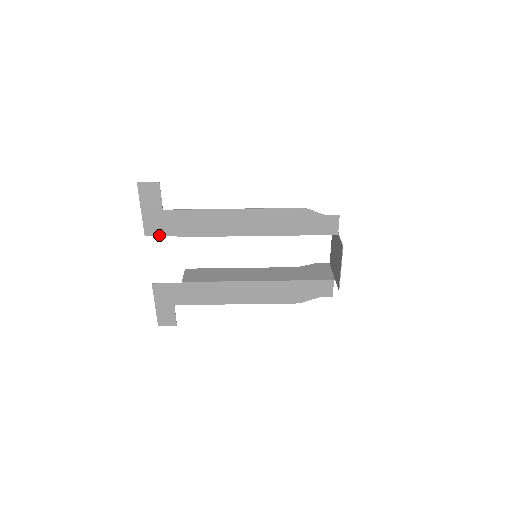
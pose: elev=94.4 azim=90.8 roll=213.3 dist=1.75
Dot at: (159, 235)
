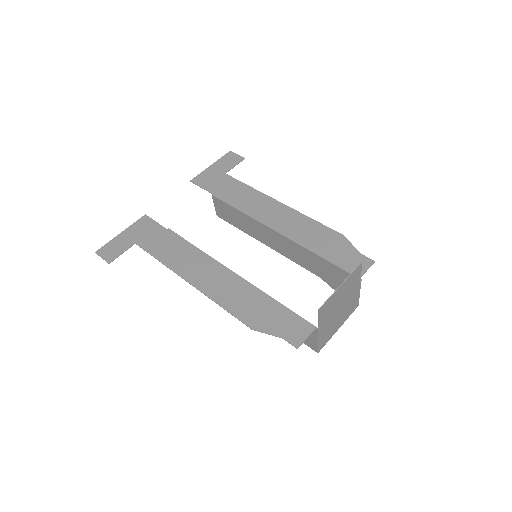
Dot at: (201, 186)
